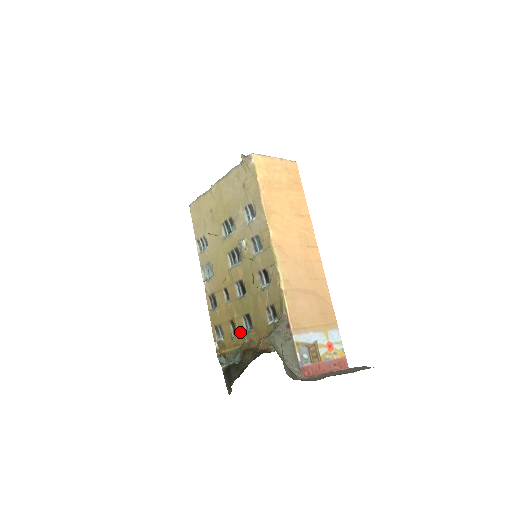
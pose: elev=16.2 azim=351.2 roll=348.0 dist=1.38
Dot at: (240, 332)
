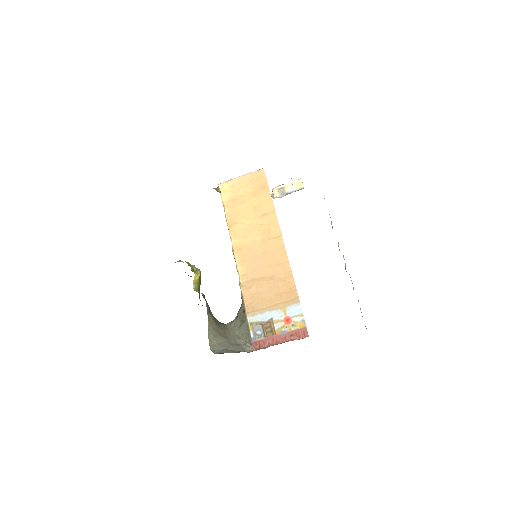
Dot at: occluded
